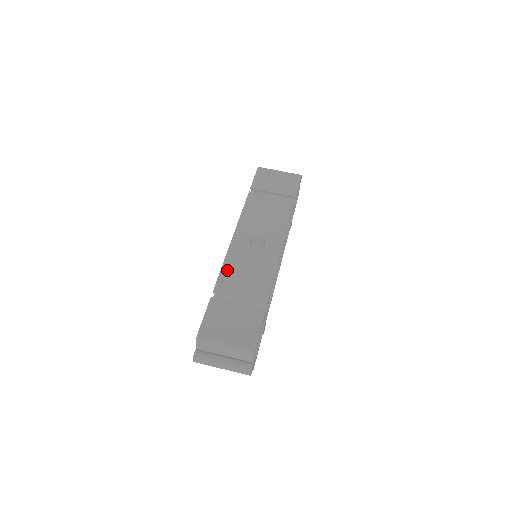
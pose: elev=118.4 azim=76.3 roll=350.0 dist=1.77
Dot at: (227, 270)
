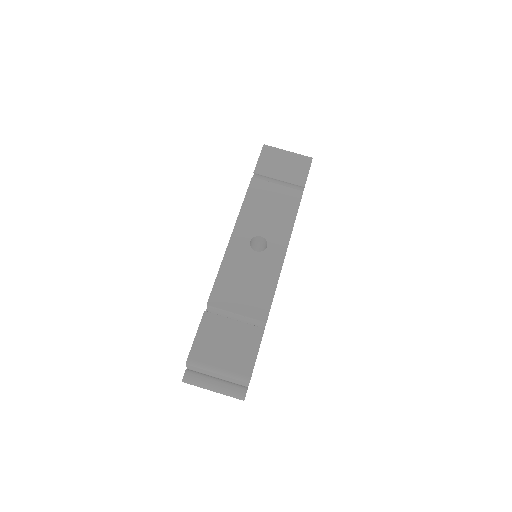
Dot at: (223, 278)
